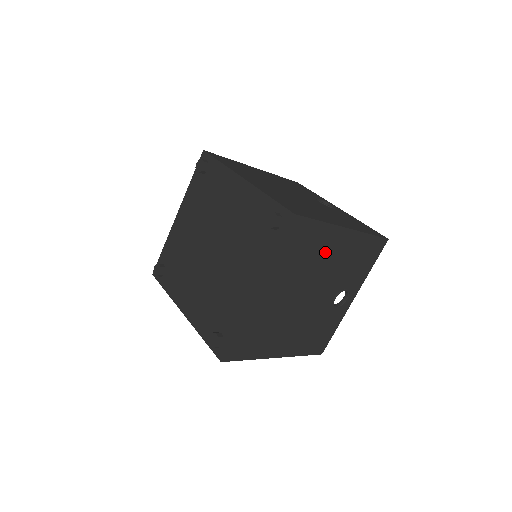
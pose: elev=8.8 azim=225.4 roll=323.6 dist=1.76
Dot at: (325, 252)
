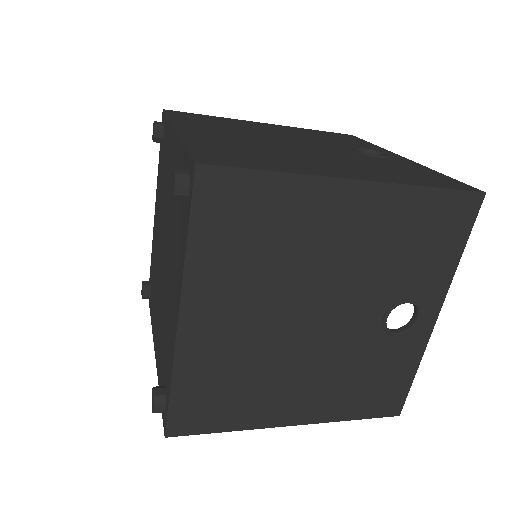
Dot at: (318, 233)
